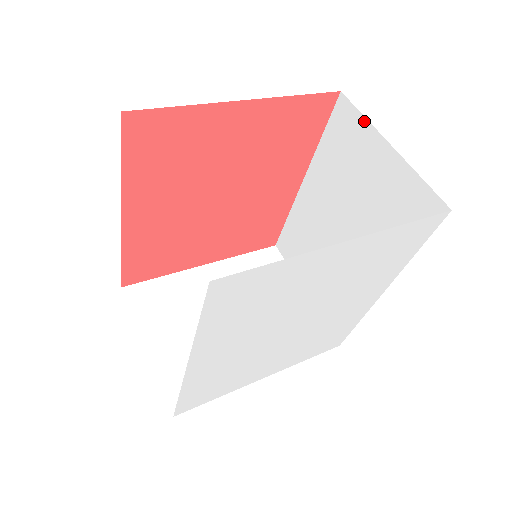
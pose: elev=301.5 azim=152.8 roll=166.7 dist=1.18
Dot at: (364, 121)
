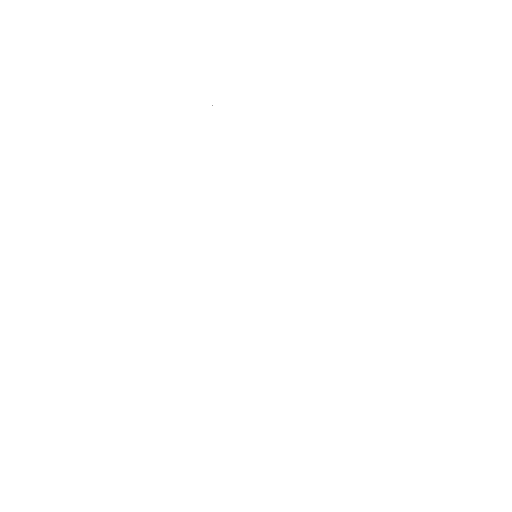
Dot at: occluded
